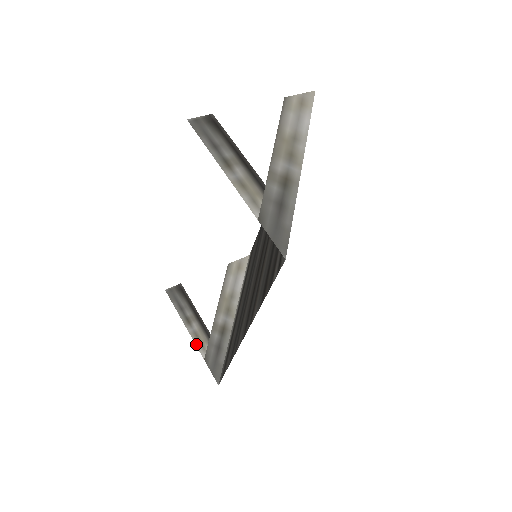
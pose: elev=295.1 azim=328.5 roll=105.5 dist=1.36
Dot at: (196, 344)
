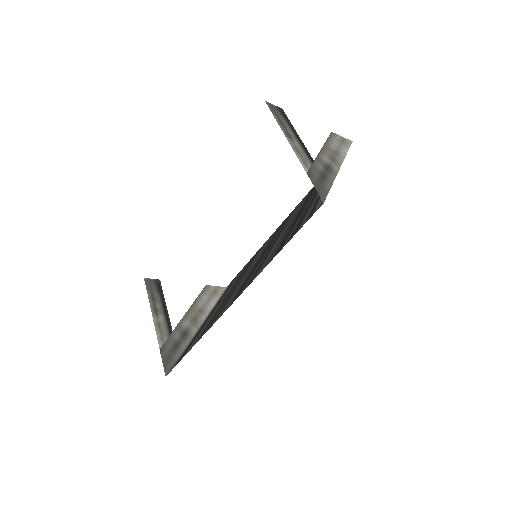
Dot at: (157, 333)
